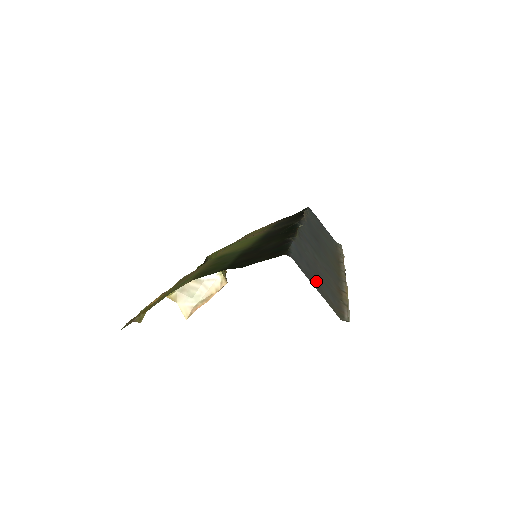
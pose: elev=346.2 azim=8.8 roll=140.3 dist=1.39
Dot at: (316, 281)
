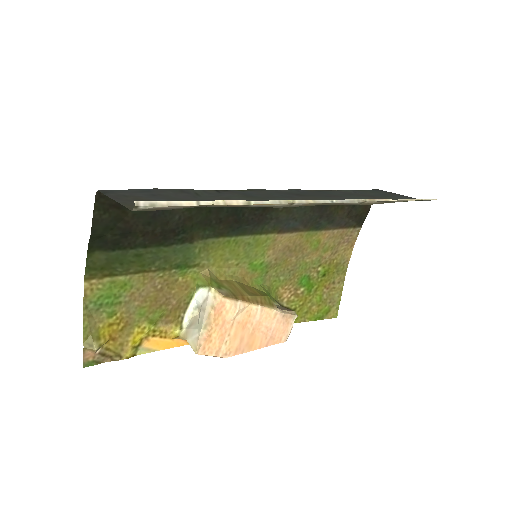
Dot at: (142, 199)
